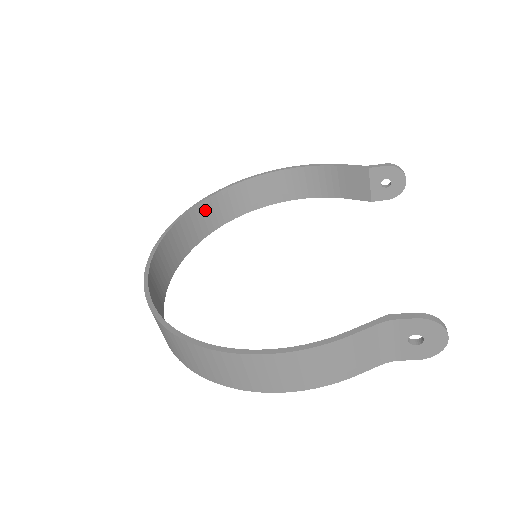
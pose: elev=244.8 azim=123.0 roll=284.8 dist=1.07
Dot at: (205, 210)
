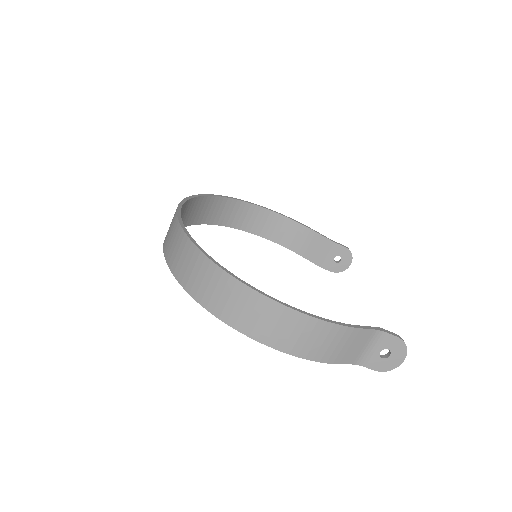
Dot at: (207, 204)
